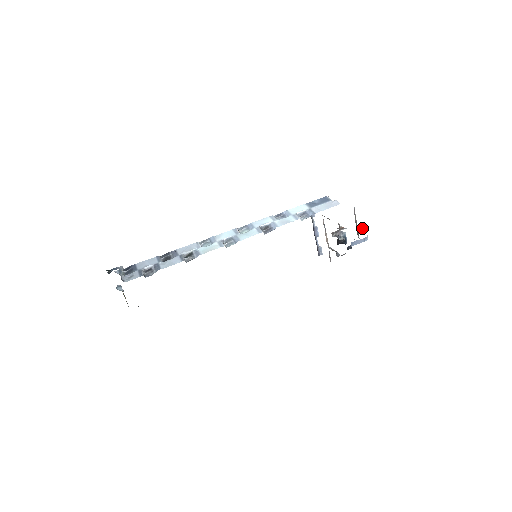
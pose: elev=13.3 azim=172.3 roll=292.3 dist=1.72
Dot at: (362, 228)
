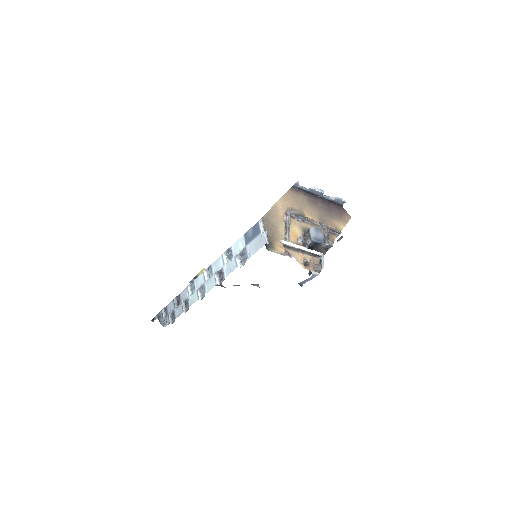
Dot at: (306, 261)
